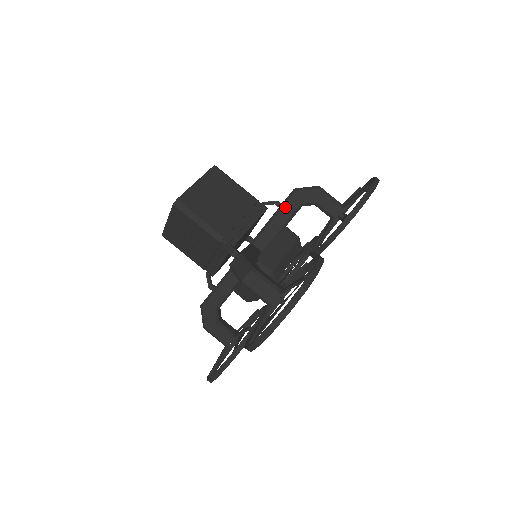
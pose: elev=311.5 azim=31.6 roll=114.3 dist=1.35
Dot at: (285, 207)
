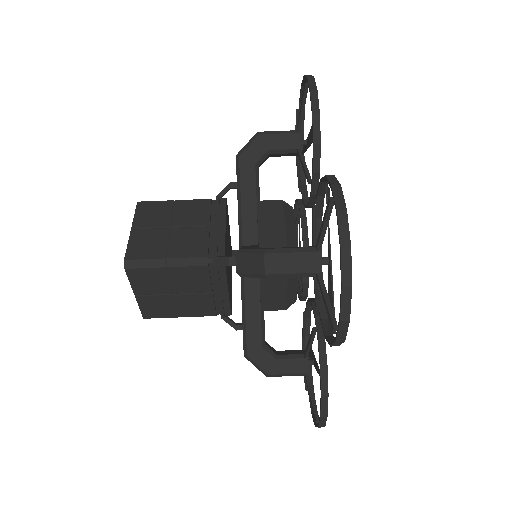
Dot at: (242, 181)
